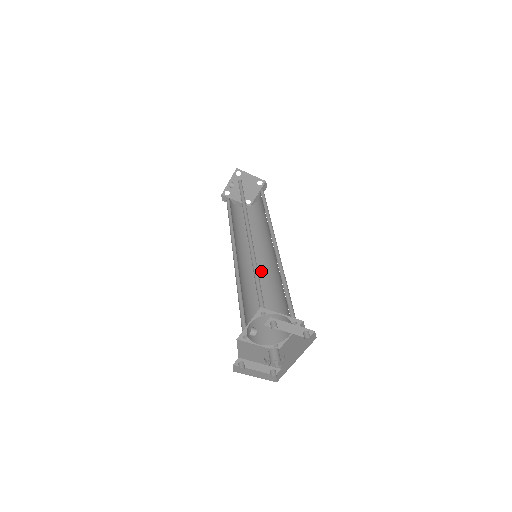
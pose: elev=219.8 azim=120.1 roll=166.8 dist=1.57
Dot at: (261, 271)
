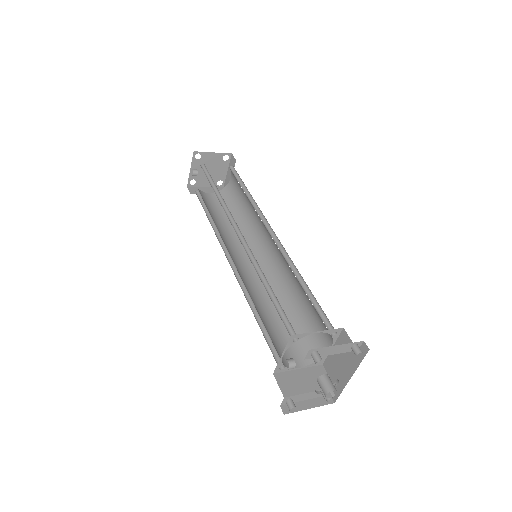
Dot at: (267, 269)
